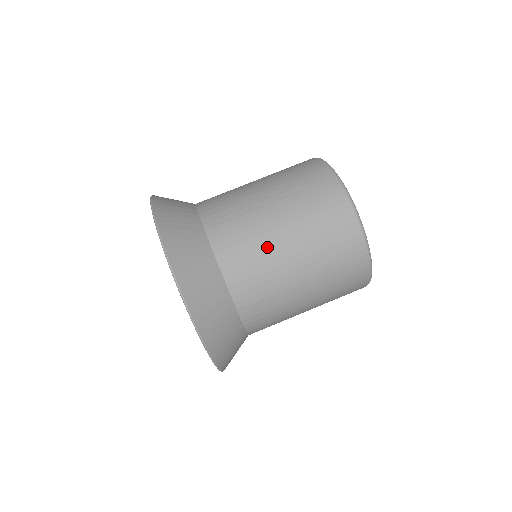
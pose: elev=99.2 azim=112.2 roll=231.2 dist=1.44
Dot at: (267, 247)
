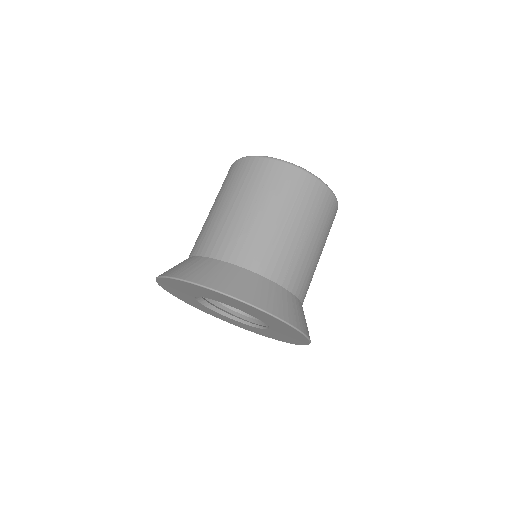
Dot at: (310, 260)
